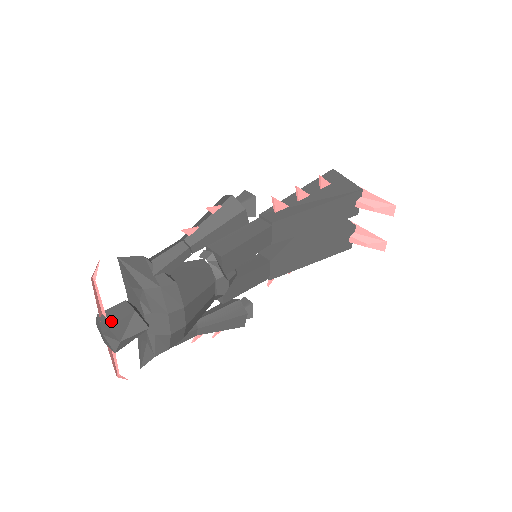
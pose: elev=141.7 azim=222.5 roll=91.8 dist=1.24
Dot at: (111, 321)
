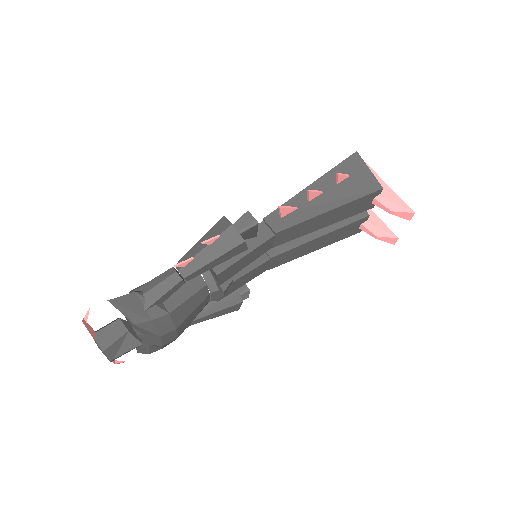
Dot at: (105, 343)
